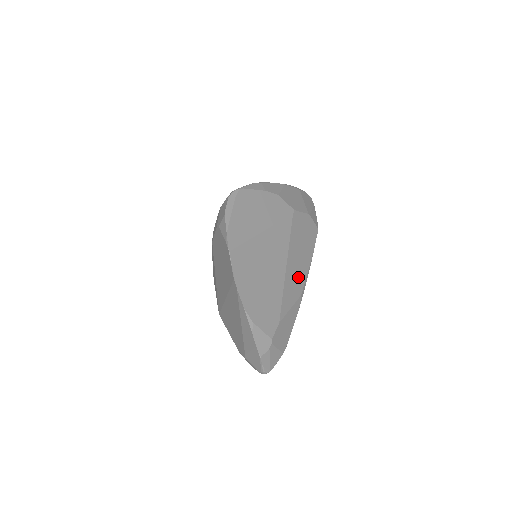
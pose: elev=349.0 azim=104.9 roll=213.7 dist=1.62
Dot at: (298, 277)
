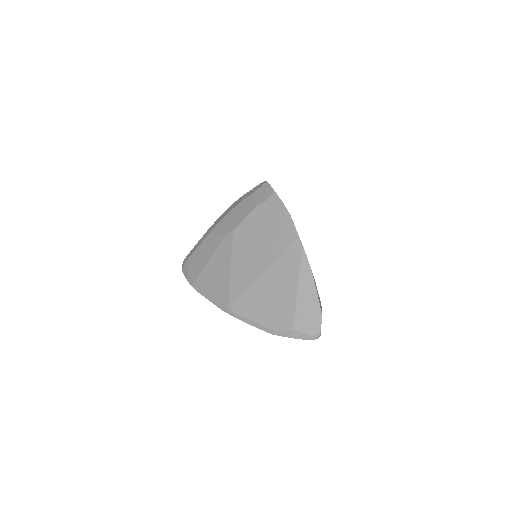
Dot at: occluded
